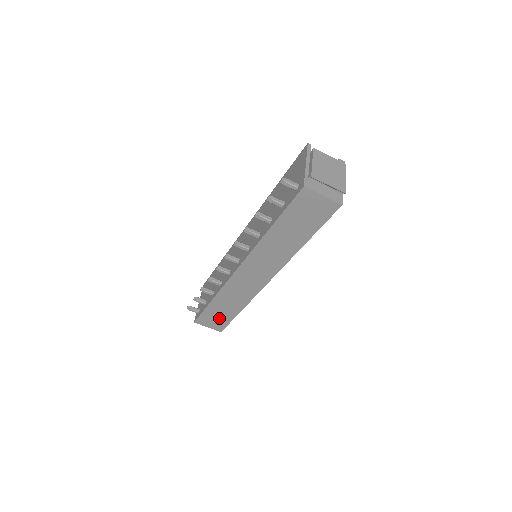
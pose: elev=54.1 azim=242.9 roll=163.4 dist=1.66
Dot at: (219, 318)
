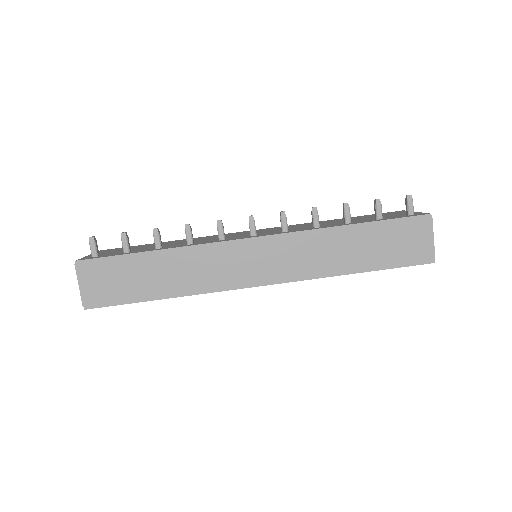
Dot at: (120, 284)
